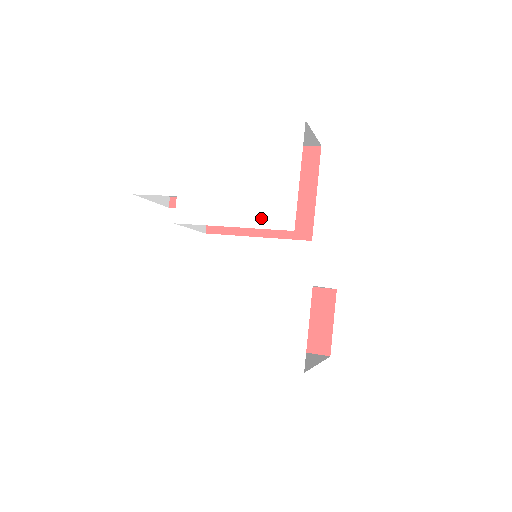
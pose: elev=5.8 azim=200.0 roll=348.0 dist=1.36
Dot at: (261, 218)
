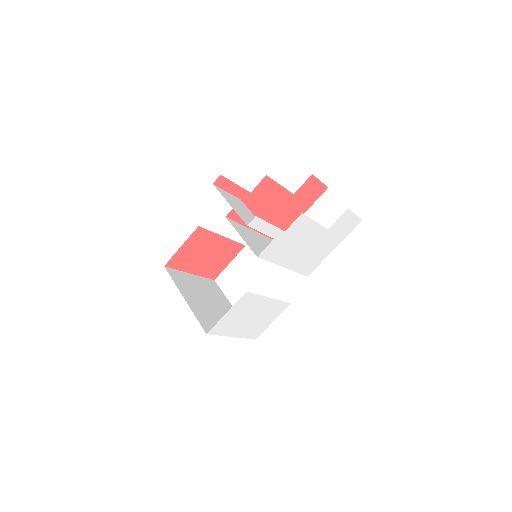
Dot at: (302, 267)
